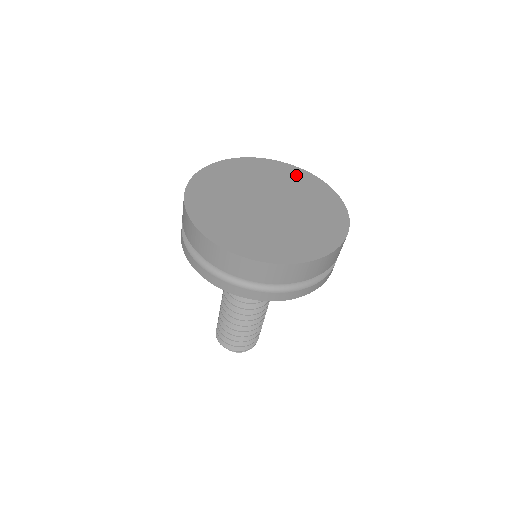
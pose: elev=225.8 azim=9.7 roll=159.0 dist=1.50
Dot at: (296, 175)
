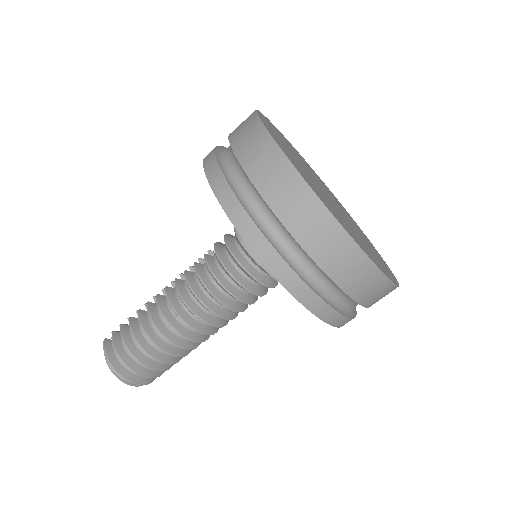
Dot at: occluded
